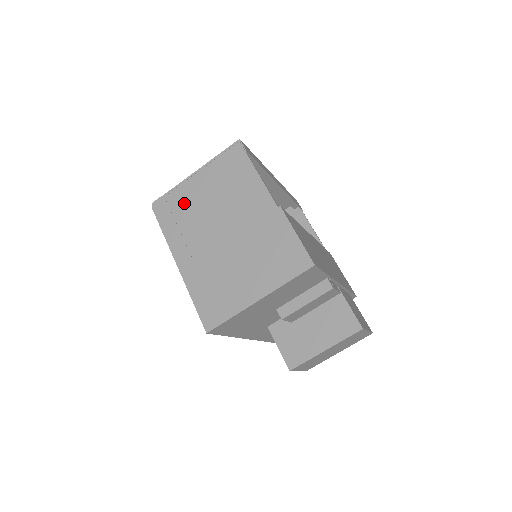
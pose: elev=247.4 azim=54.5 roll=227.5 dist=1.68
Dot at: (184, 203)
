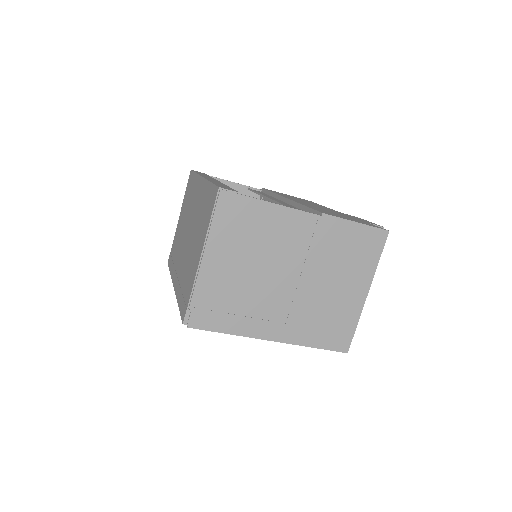
Dot at: (222, 293)
